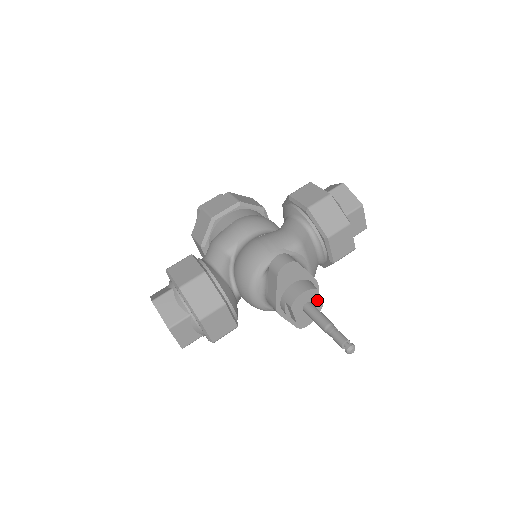
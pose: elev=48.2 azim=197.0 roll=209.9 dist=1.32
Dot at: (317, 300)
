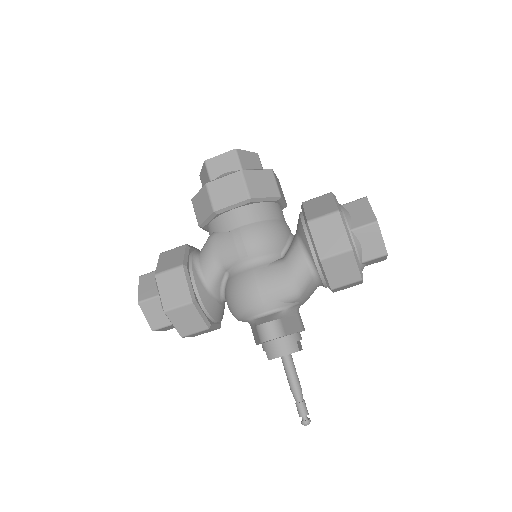
Dot at: occluded
